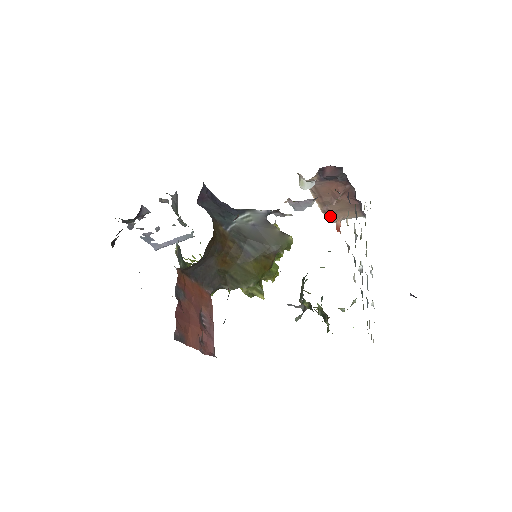
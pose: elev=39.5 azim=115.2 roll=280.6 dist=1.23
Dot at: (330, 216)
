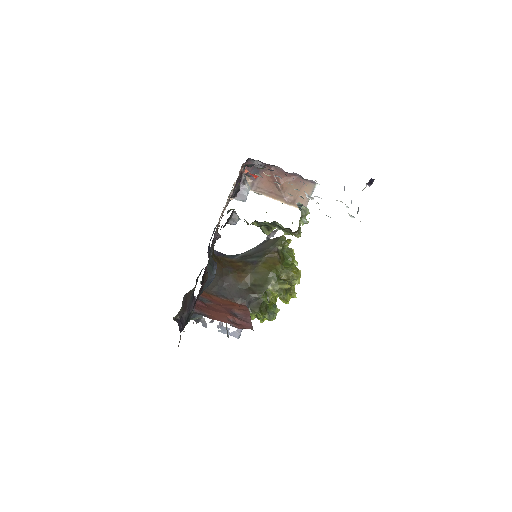
Dot at: occluded
